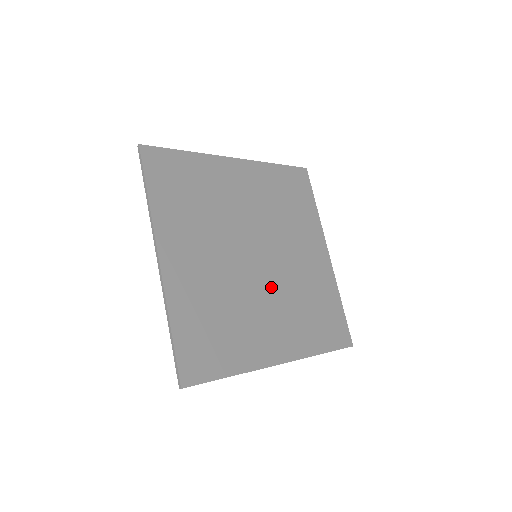
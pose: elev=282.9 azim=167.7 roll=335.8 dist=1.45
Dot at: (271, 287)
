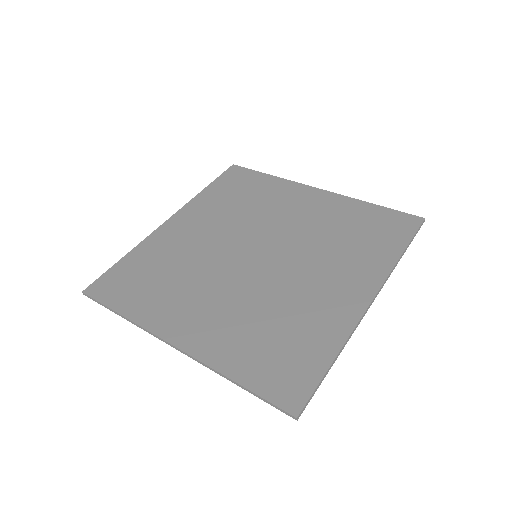
Dot at: (294, 261)
